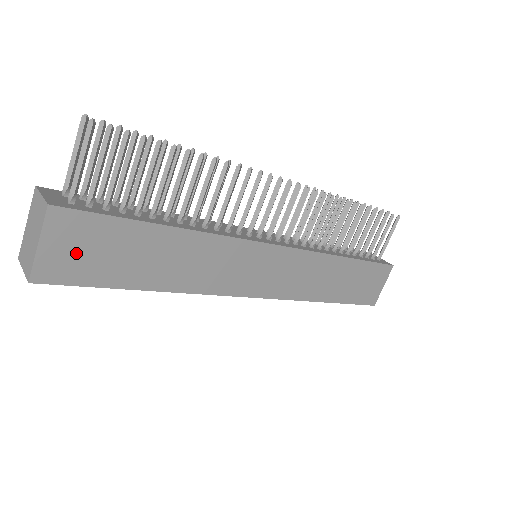
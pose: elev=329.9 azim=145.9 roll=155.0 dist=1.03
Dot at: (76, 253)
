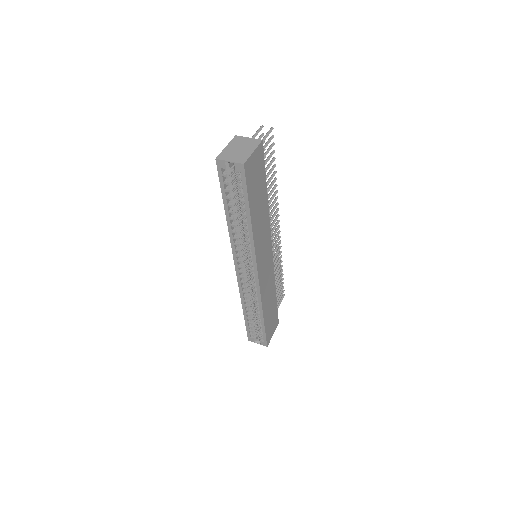
Dot at: (254, 170)
